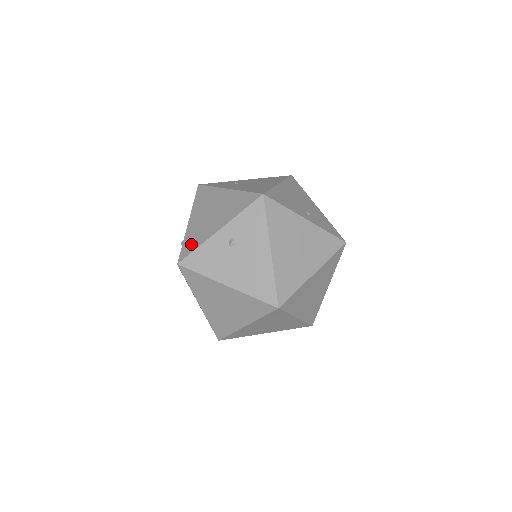
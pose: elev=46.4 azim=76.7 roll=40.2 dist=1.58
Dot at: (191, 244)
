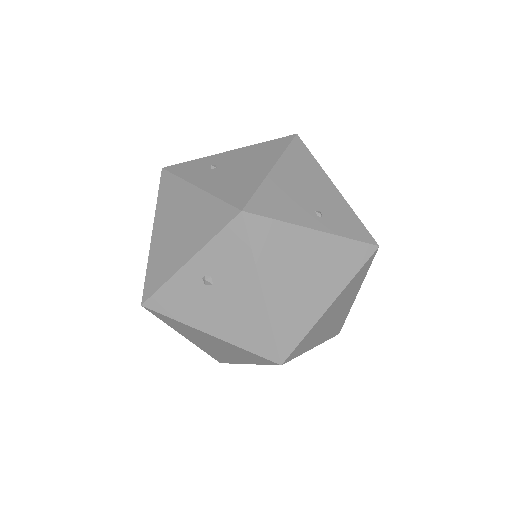
Dot at: (155, 276)
